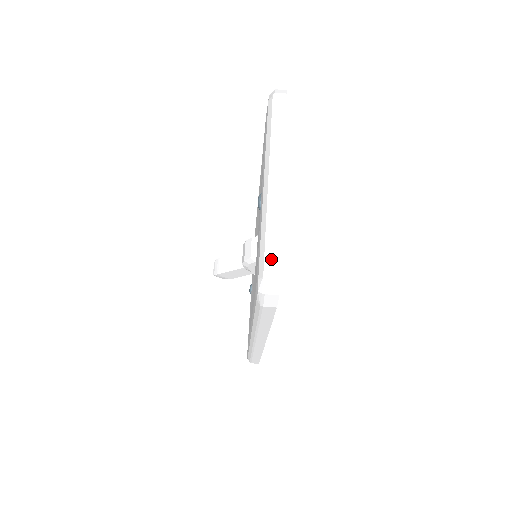
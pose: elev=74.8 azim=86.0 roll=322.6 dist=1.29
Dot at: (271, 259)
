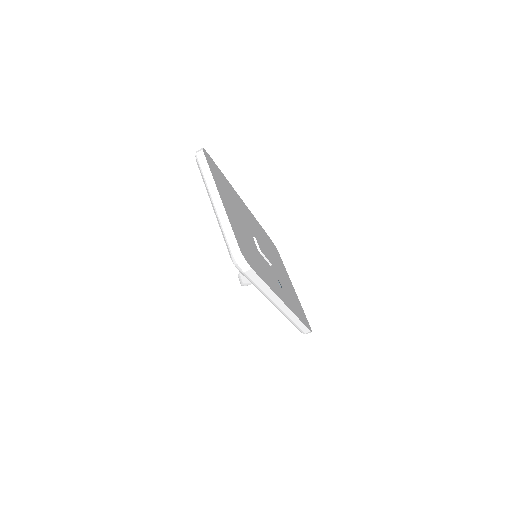
Dot at: (230, 243)
